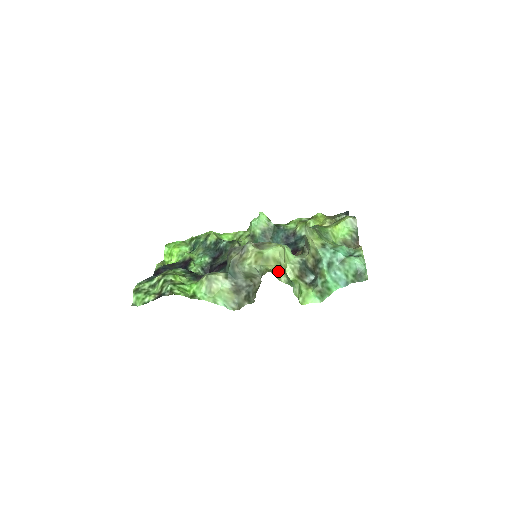
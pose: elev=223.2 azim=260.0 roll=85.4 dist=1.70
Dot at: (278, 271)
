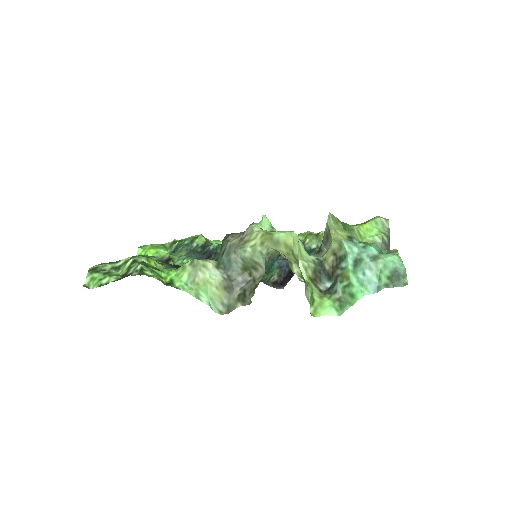
Dot at: (290, 258)
